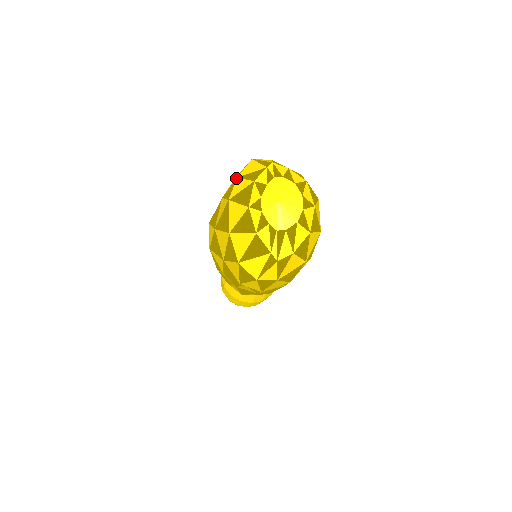
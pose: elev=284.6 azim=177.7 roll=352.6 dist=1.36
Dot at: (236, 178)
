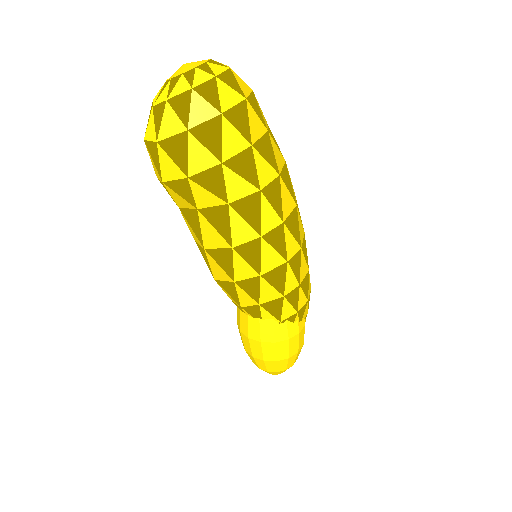
Dot at: occluded
